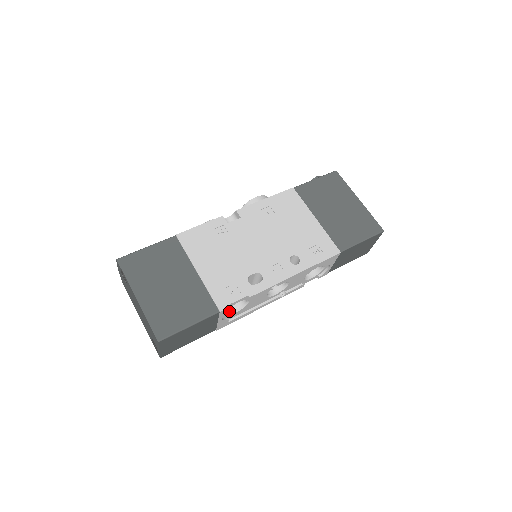
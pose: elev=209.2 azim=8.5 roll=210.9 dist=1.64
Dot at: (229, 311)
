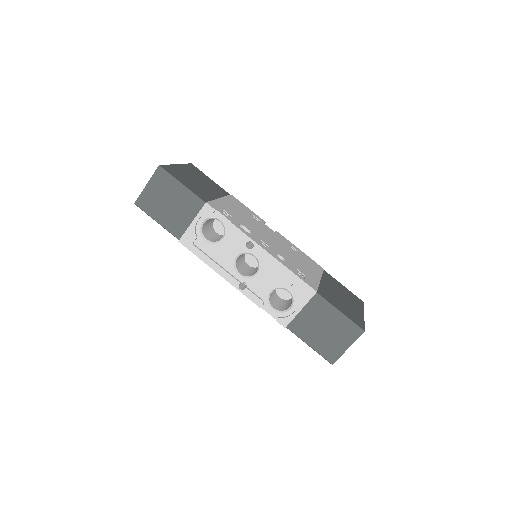
Dot at: (204, 234)
